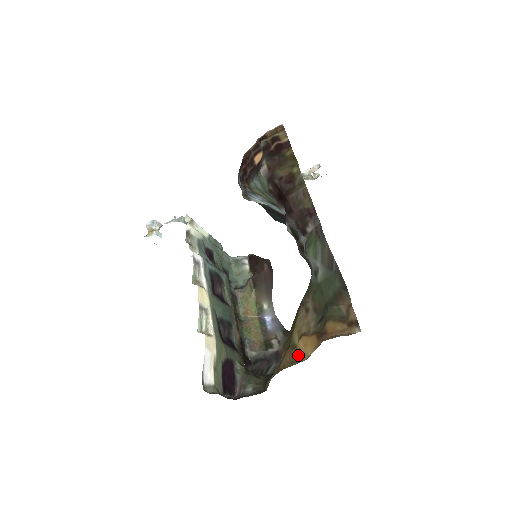
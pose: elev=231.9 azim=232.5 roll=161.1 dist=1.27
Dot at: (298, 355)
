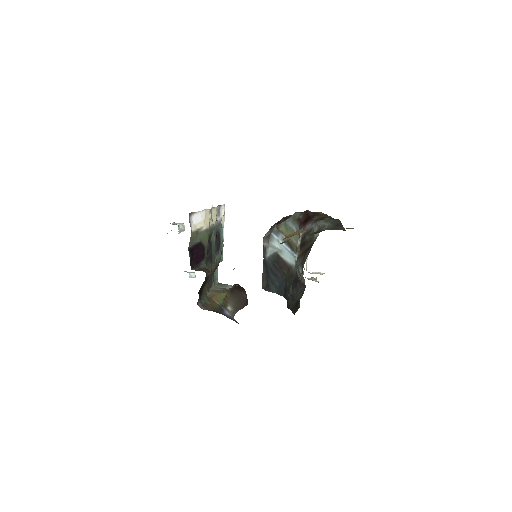
Dot at: occluded
